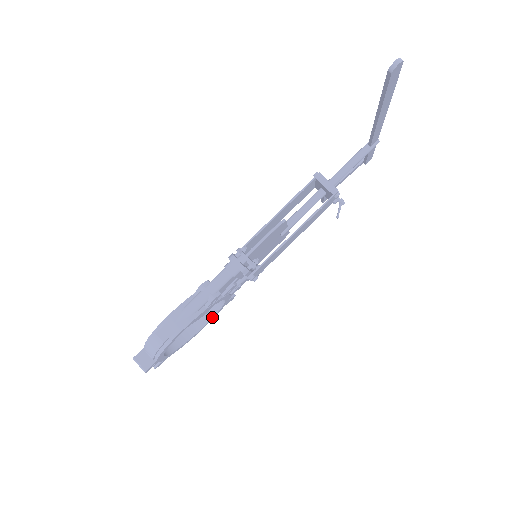
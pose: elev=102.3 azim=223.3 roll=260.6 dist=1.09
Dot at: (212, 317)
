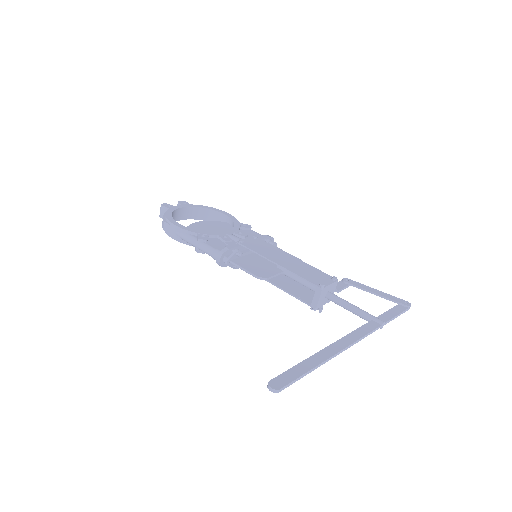
Dot at: occluded
